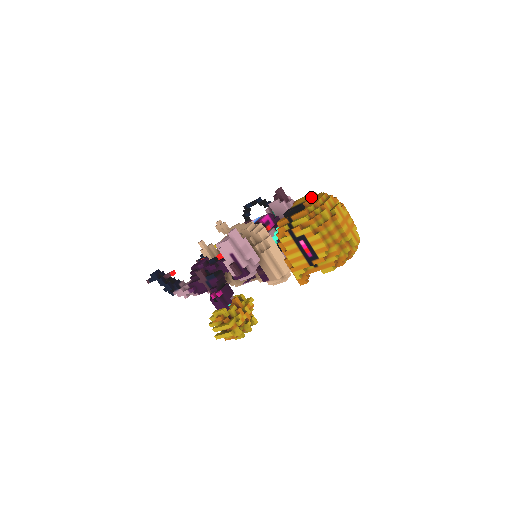
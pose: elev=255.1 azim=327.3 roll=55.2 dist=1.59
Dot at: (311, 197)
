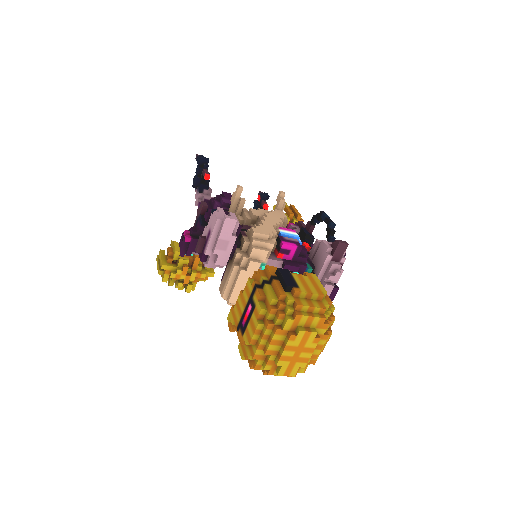
Dot at: (309, 293)
